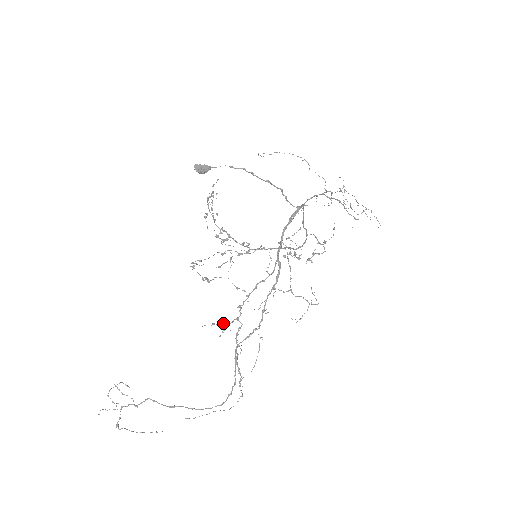
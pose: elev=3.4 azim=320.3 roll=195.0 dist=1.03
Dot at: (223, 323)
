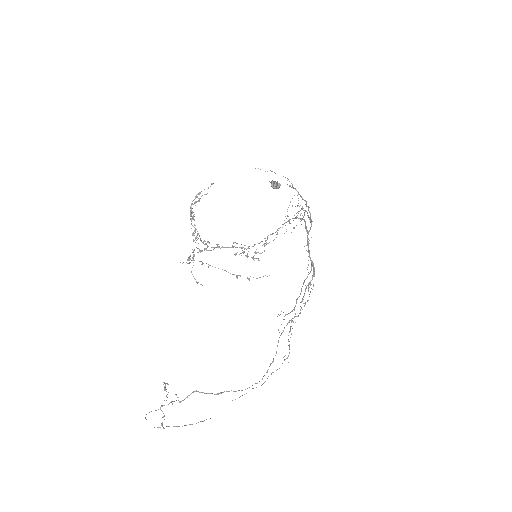
Dot at: occluded
